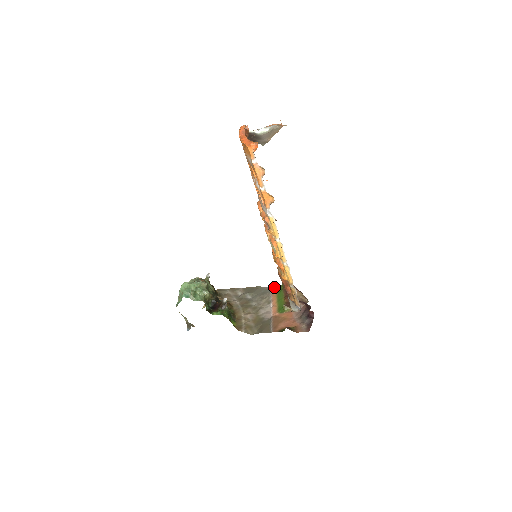
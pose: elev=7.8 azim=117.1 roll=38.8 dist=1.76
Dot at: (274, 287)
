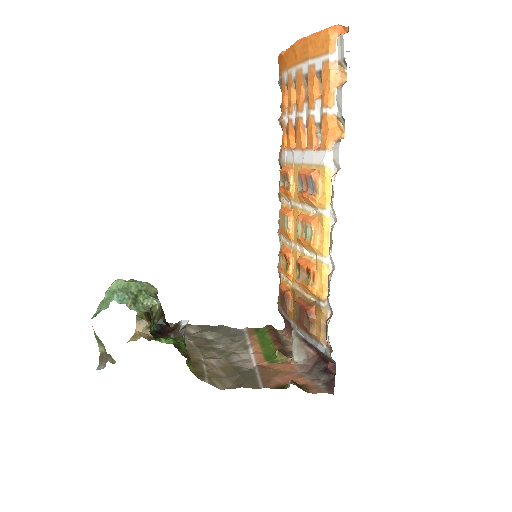
Dot at: (251, 329)
